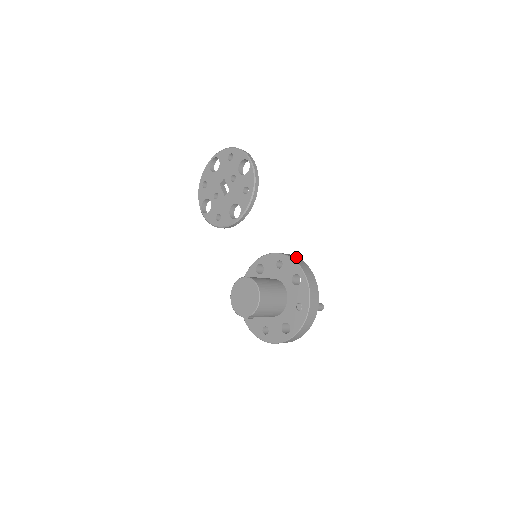
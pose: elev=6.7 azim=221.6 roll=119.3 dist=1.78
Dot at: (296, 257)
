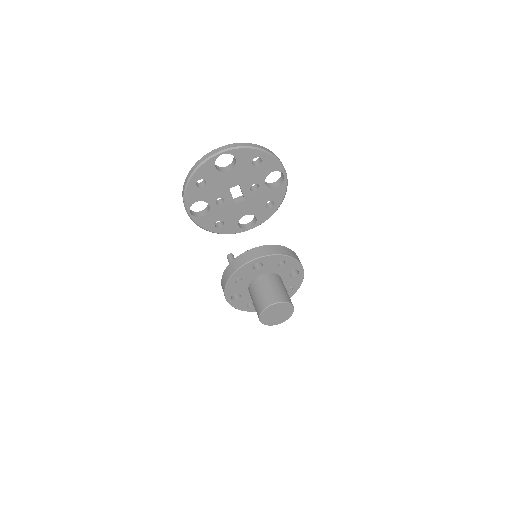
Dot at: (290, 251)
